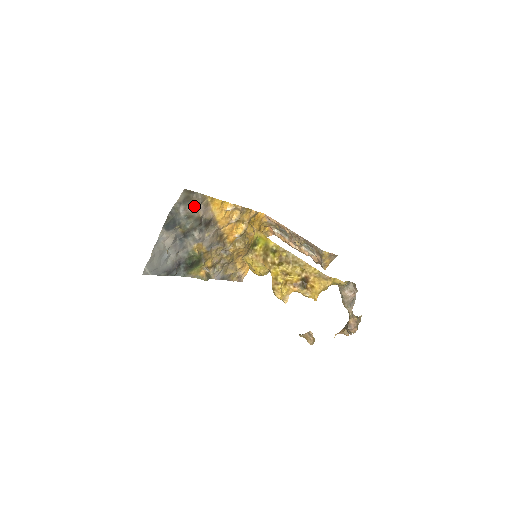
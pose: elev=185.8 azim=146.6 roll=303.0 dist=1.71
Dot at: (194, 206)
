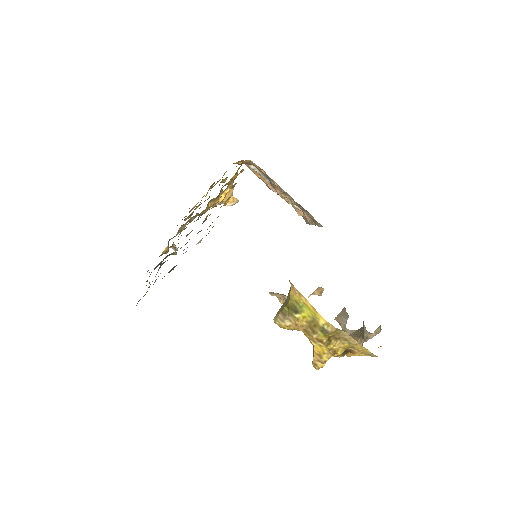
Dot at: (201, 240)
